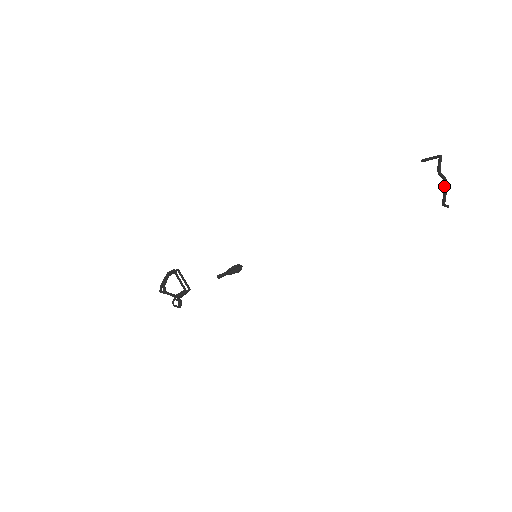
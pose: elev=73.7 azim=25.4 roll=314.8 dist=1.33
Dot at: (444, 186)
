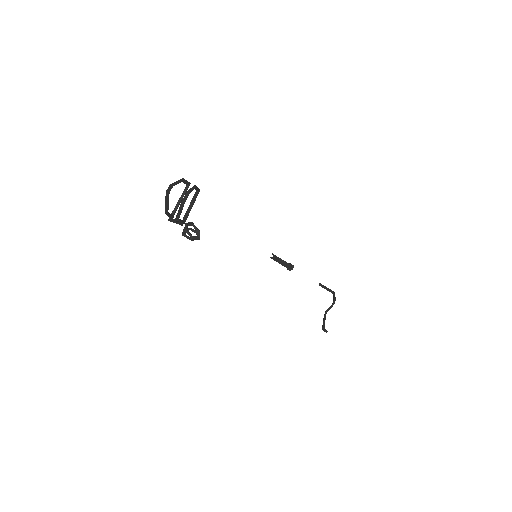
Dot at: (325, 314)
